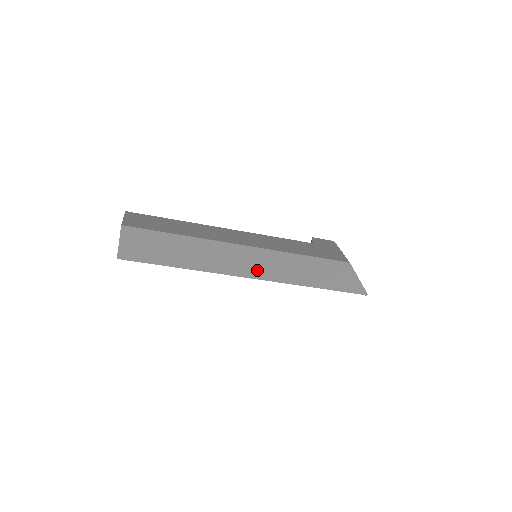
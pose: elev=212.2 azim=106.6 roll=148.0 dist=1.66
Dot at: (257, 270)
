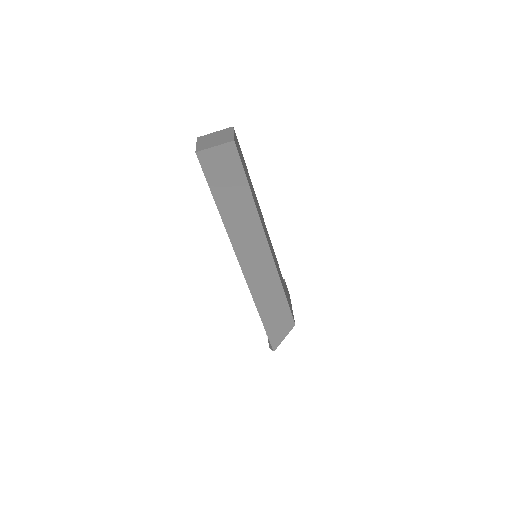
Dot at: (252, 268)
